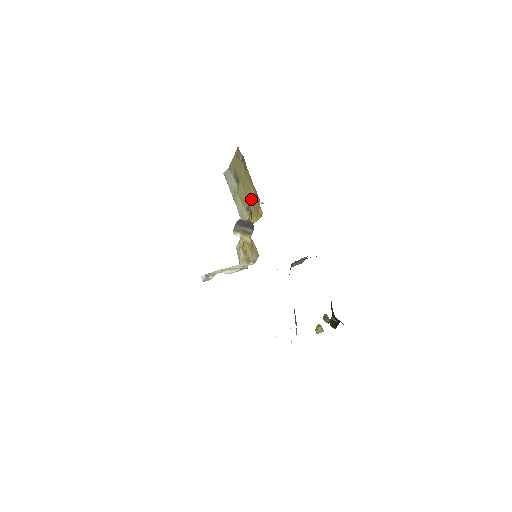
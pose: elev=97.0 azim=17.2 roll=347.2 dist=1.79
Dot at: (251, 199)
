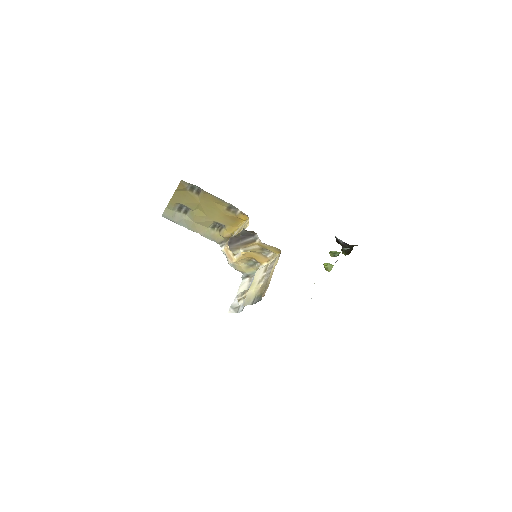
Dot at: (221, 215)
